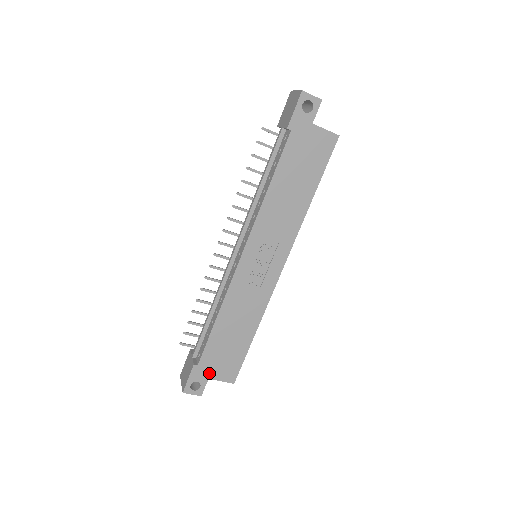
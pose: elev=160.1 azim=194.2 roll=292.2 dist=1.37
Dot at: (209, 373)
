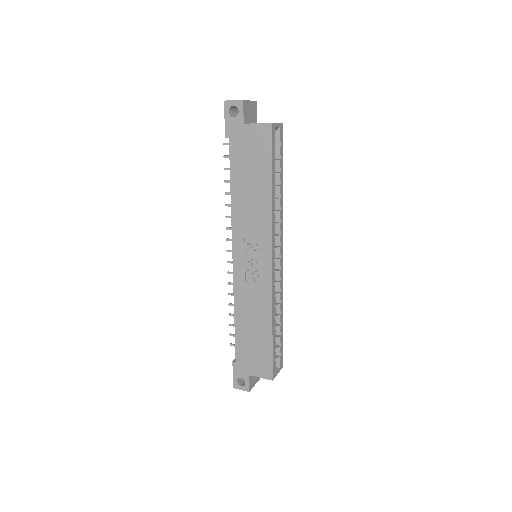
Dot at: (247, 369)
